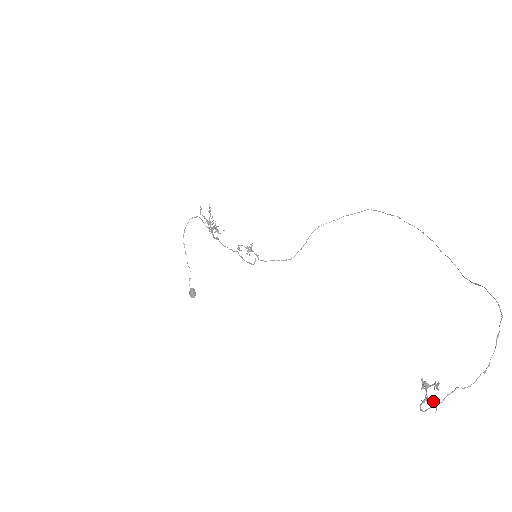
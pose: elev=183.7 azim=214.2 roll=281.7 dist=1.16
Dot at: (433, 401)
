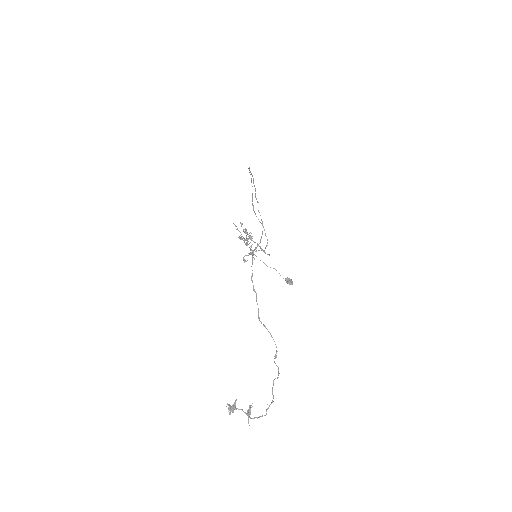
Dot at: (247, 415)
